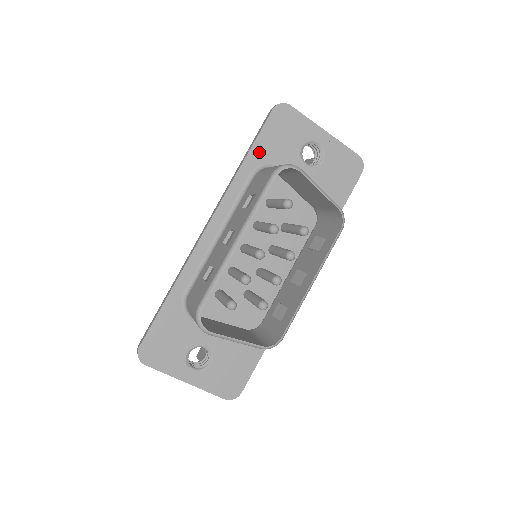
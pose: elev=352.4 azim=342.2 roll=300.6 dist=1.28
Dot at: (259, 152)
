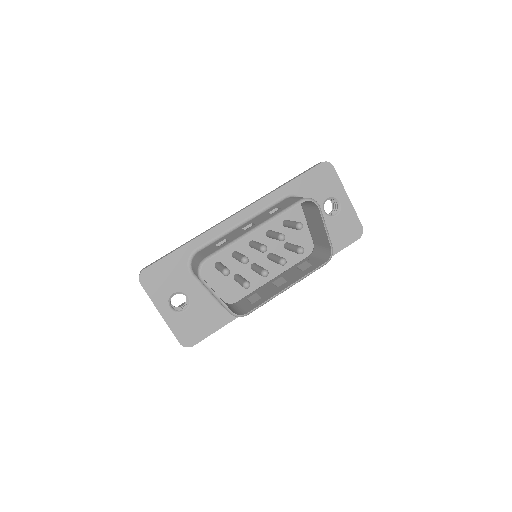
Dot at: (297, 185)
